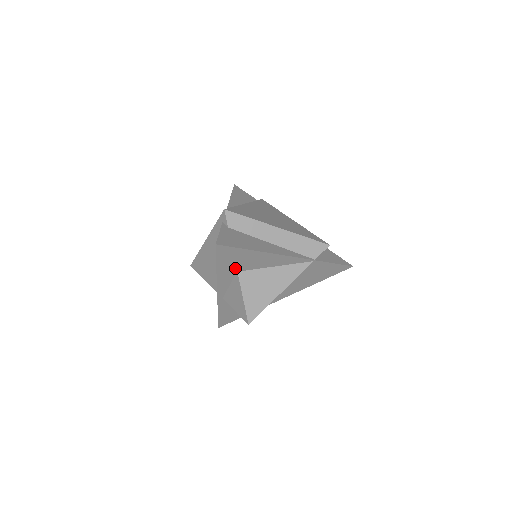
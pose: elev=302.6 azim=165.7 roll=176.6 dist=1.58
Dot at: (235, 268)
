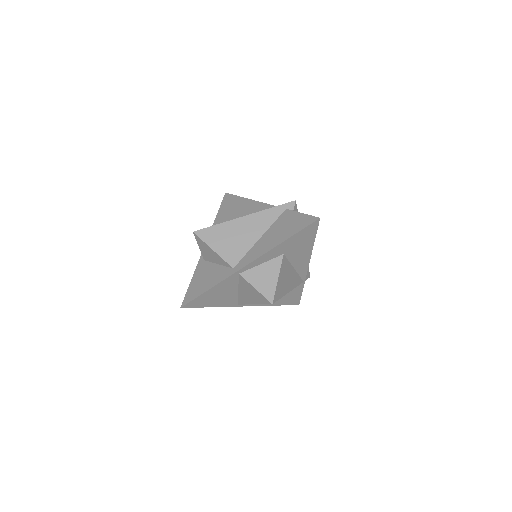
Dot at: (288, 249)
